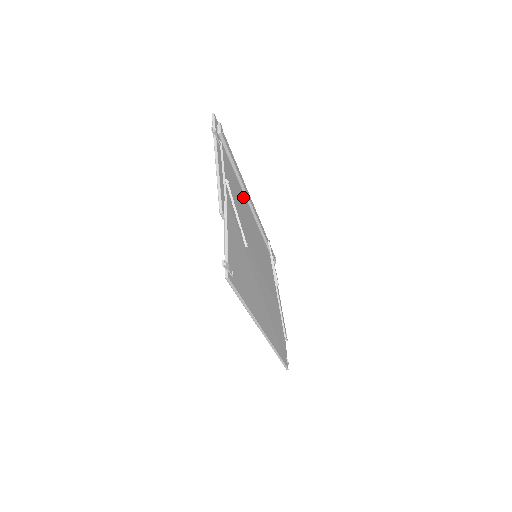
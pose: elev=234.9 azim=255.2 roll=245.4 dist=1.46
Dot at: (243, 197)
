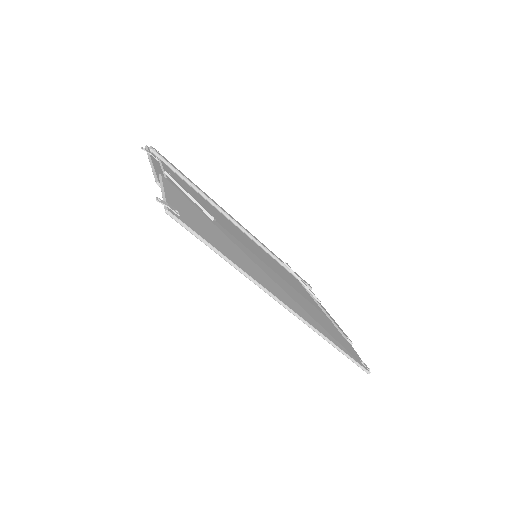
Dot at: (220, 214)
